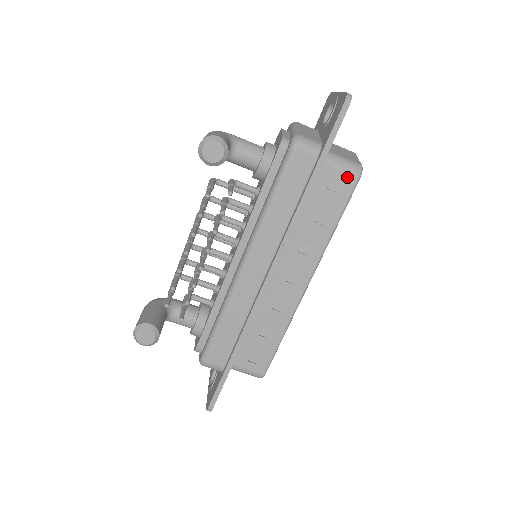
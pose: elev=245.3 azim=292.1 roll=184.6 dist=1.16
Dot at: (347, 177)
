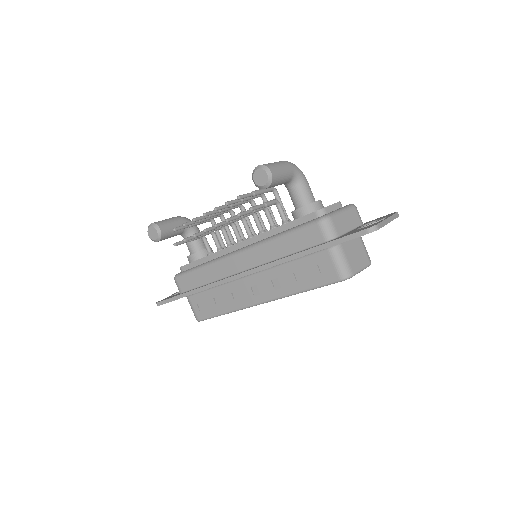
Dot at: (334, 272)
